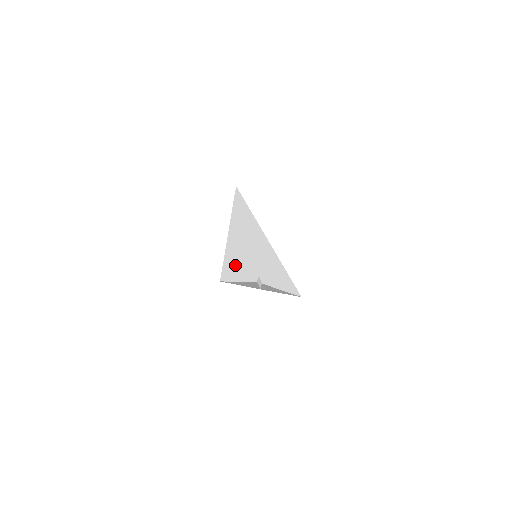
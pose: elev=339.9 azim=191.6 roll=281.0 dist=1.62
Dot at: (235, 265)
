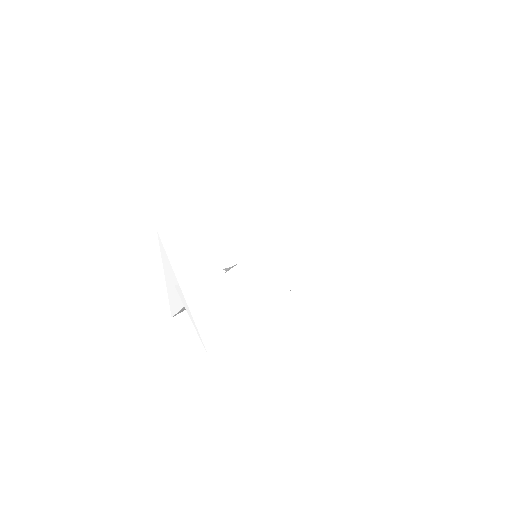
Dot at: (250, 223)
